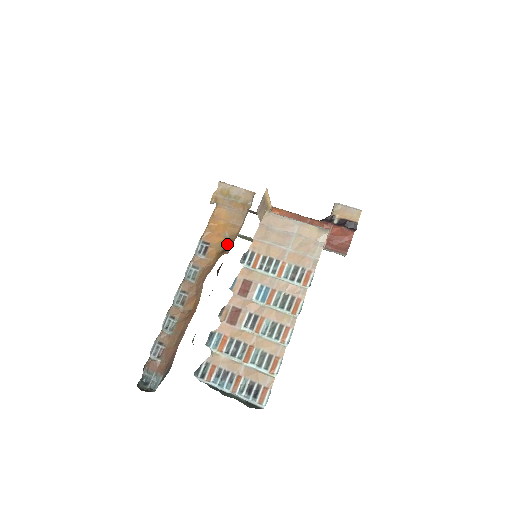
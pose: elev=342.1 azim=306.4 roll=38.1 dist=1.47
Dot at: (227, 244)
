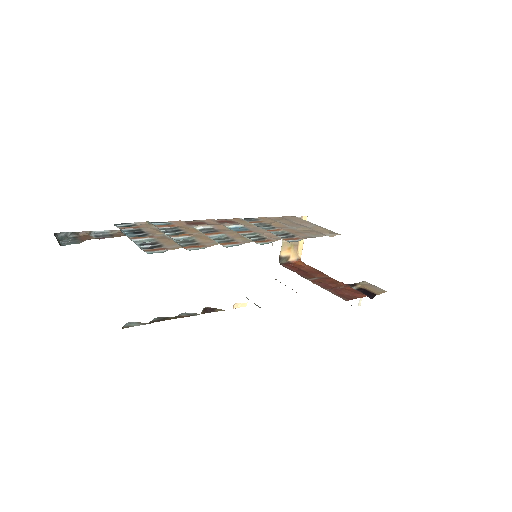
Dot at: occluded
